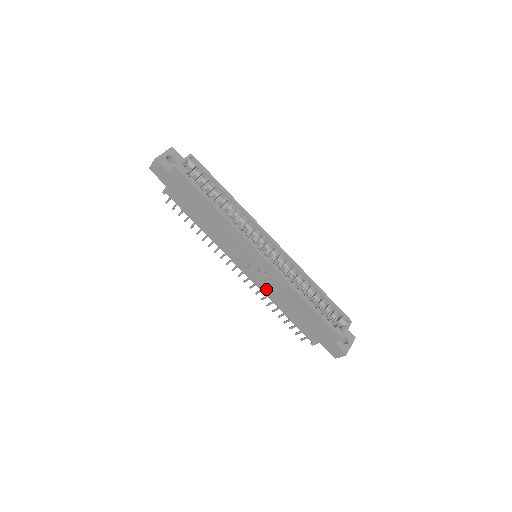
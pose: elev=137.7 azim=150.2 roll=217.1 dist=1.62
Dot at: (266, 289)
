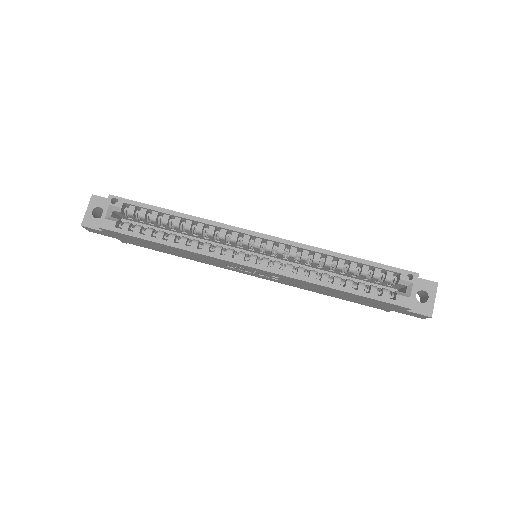
Dot at: (291, 284)
